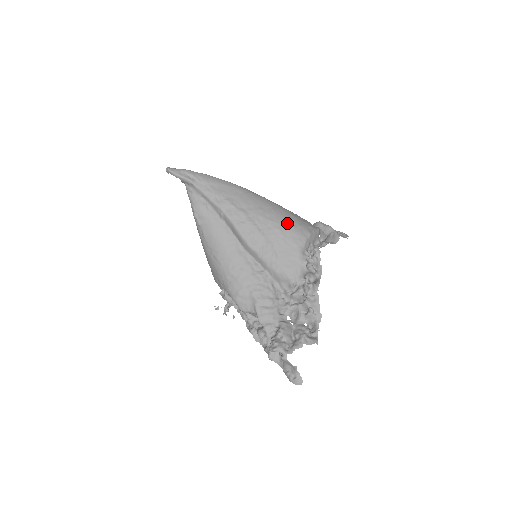
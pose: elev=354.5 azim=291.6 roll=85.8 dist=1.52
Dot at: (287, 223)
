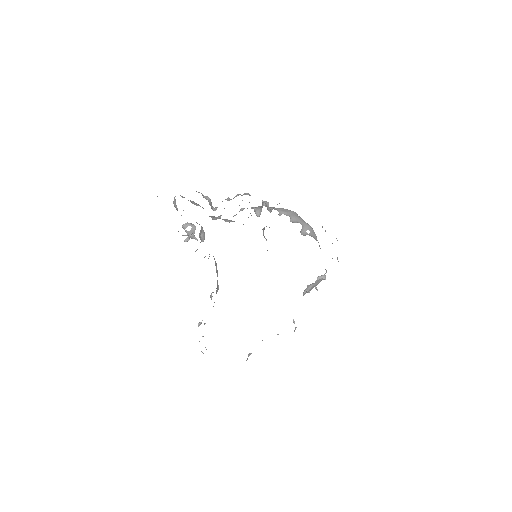
Dot at: occluded
